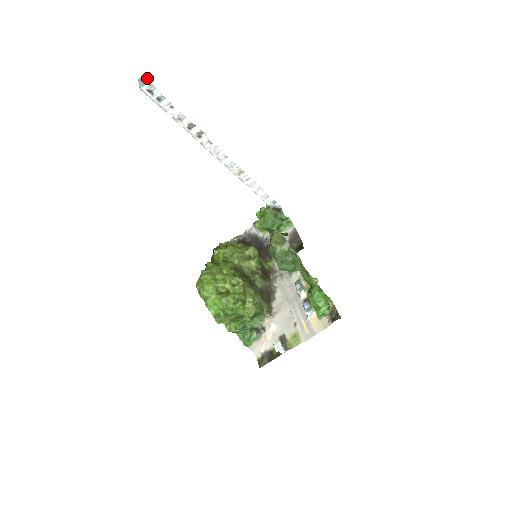
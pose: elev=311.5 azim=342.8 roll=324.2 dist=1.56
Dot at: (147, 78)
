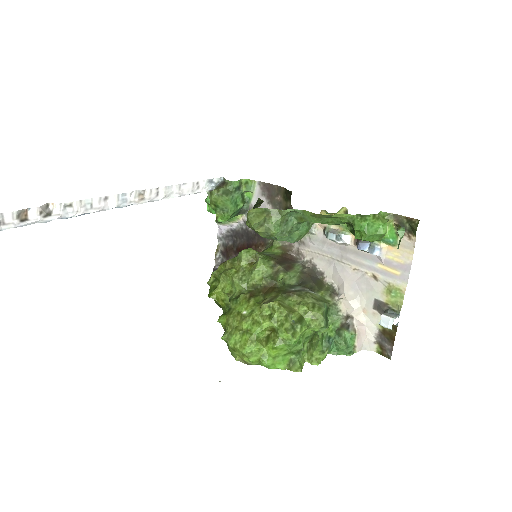
Dot at: out of frame
